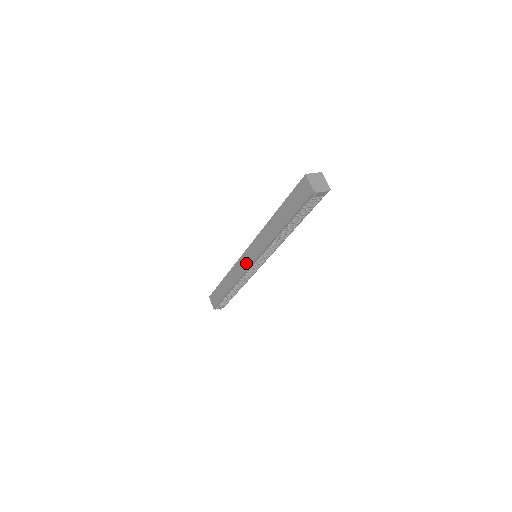
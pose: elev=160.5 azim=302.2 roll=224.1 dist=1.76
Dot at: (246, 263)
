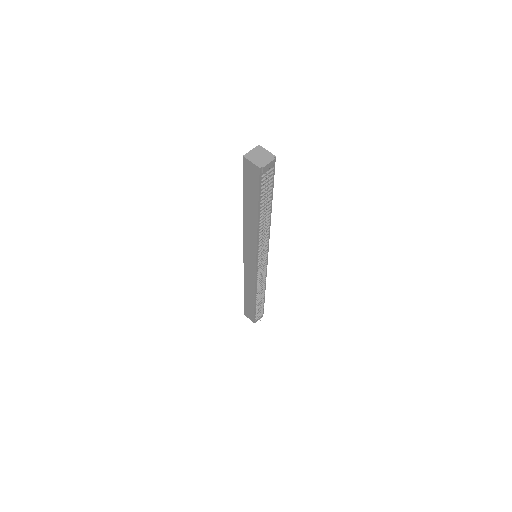
Dot at: (251, 268)
